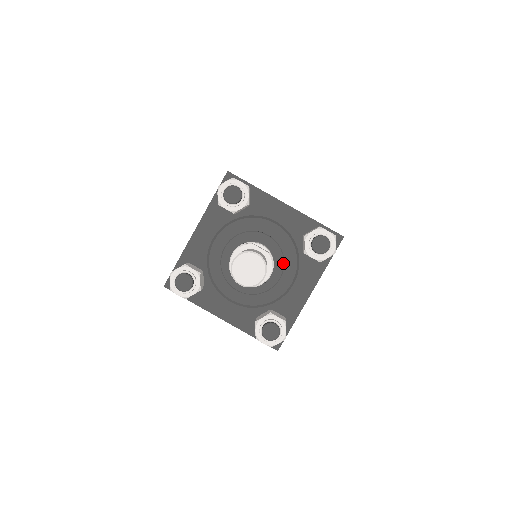
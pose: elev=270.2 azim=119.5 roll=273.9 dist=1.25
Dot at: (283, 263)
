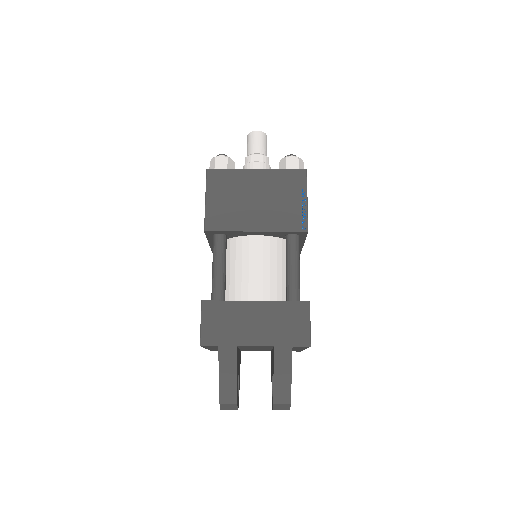
Dot at: occluded
